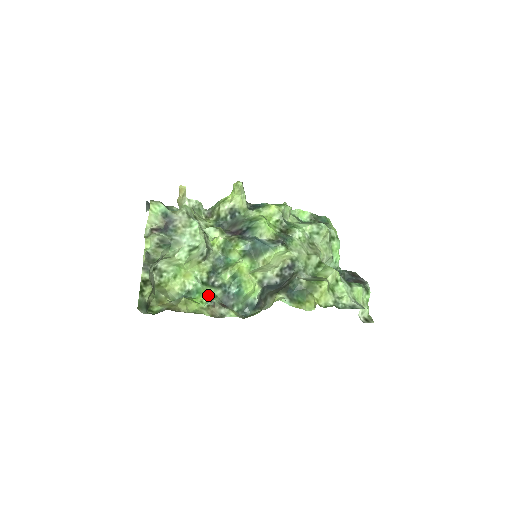
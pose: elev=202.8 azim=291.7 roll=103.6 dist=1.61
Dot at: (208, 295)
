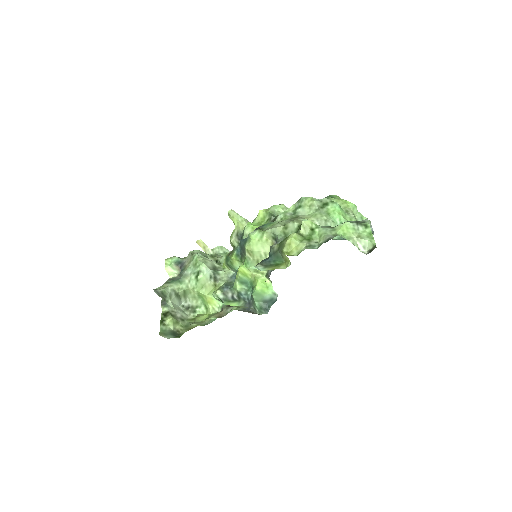
Dot at: occluded
